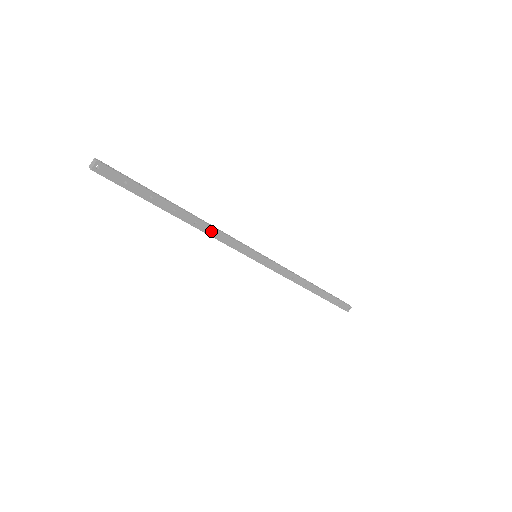
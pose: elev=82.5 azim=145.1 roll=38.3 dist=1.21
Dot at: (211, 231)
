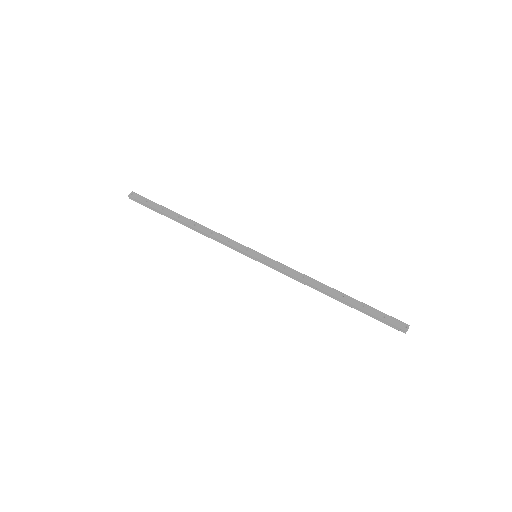
Dot at: (209, 232)
